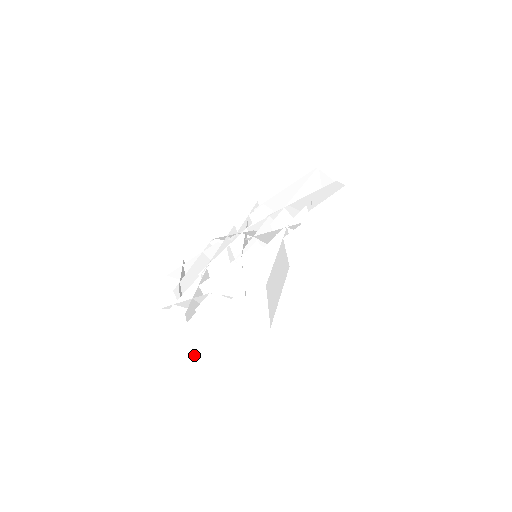
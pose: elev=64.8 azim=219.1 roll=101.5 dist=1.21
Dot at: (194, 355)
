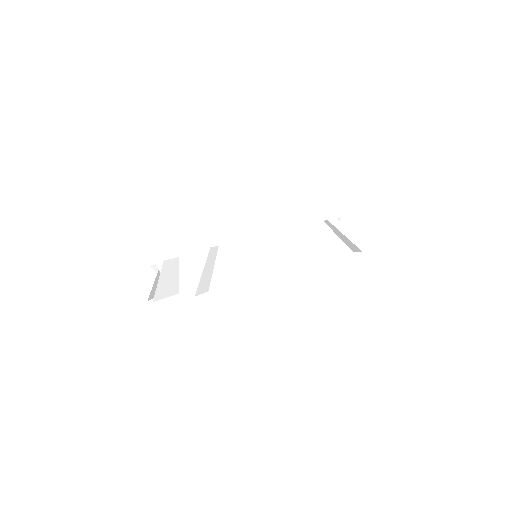
Dot at: (213, 286)
